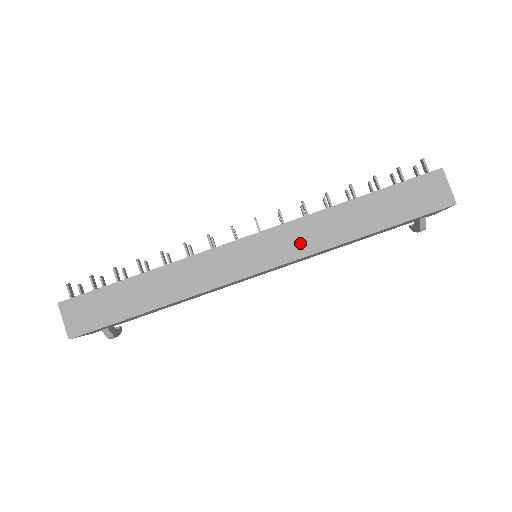
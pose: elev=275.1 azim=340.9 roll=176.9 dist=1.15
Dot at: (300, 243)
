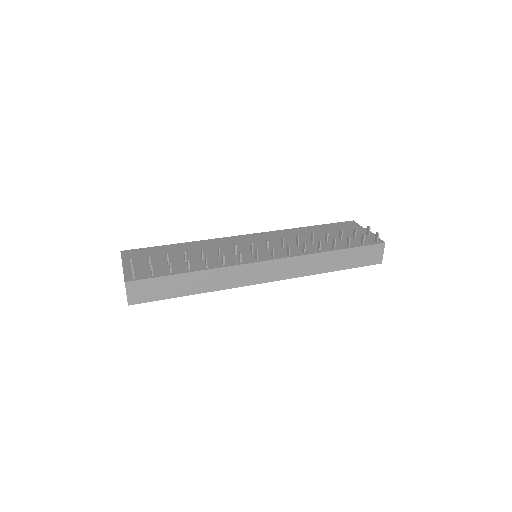
Dot at: (295, 270)
